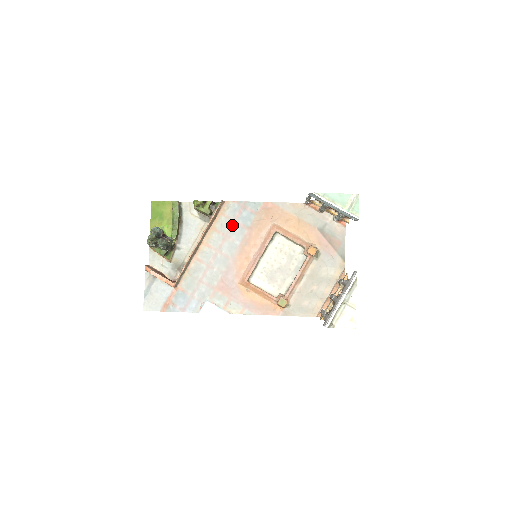
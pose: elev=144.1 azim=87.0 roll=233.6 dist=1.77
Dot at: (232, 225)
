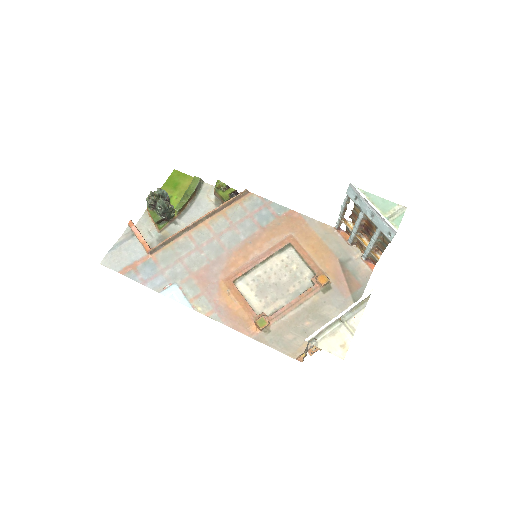
Dot at: (245, 218)
